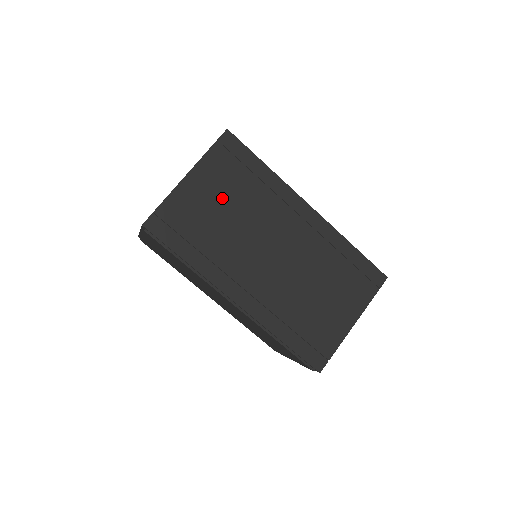
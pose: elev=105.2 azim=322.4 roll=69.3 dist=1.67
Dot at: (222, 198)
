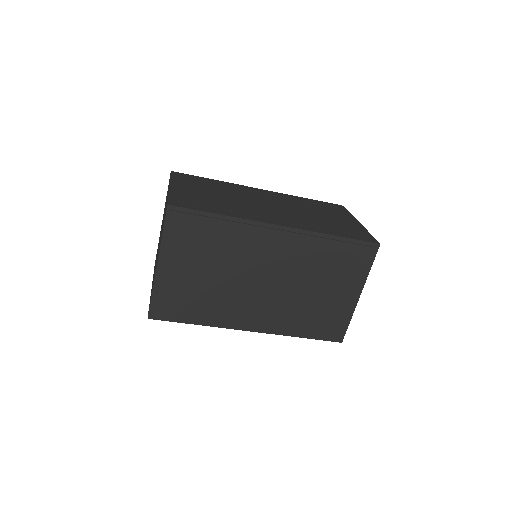
Dot at: (205, 191)
